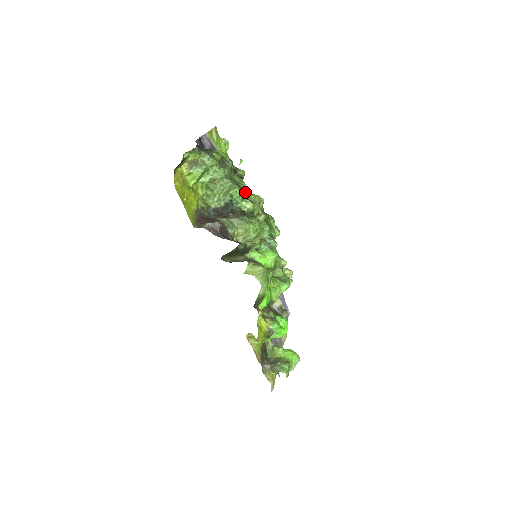
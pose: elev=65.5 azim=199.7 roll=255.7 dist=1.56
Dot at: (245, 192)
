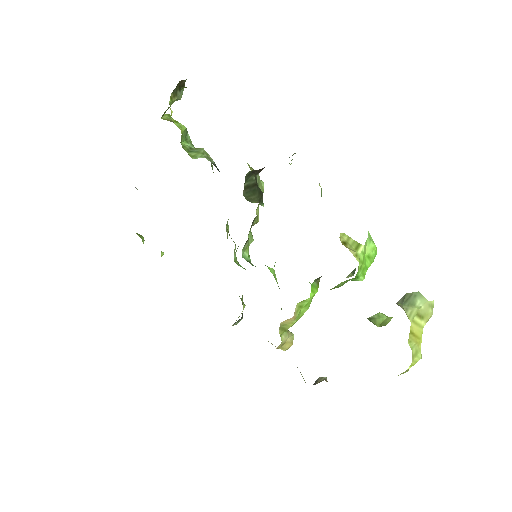
Dot at: occluded
